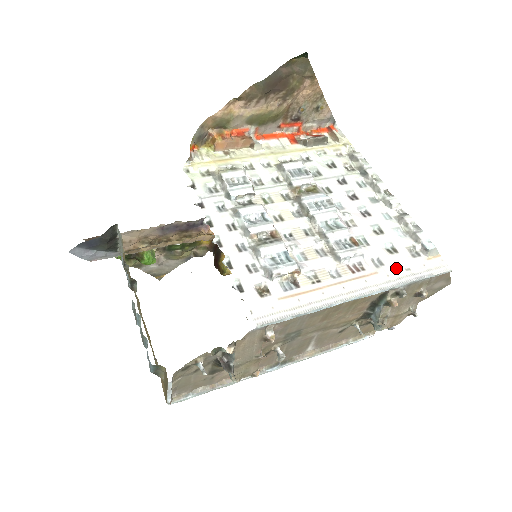
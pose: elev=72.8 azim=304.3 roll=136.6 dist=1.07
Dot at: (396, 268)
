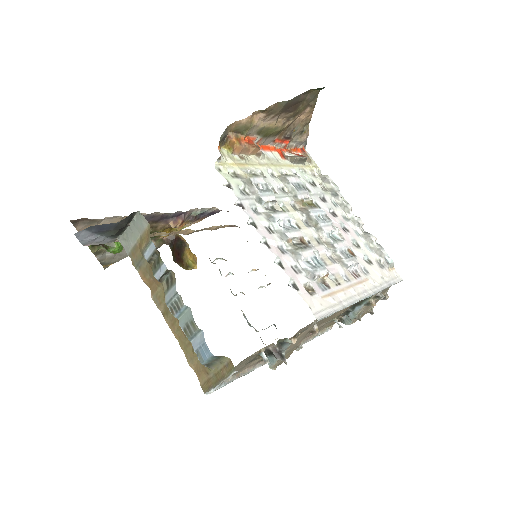
Dot at: (376, 276)
